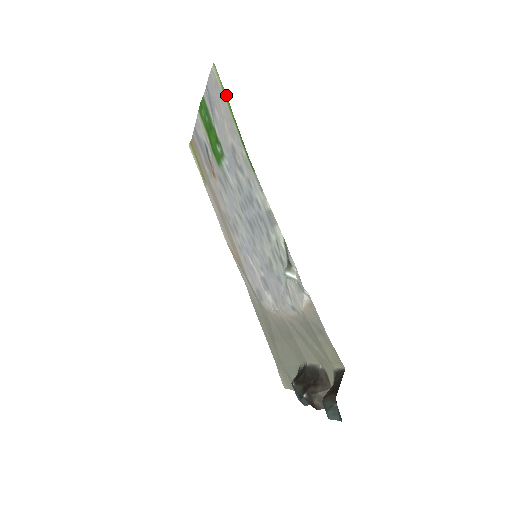
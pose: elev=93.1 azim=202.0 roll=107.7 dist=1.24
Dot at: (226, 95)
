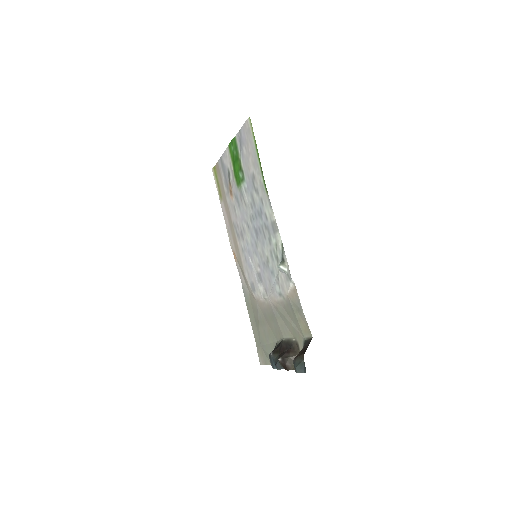
Dot at: occluded
